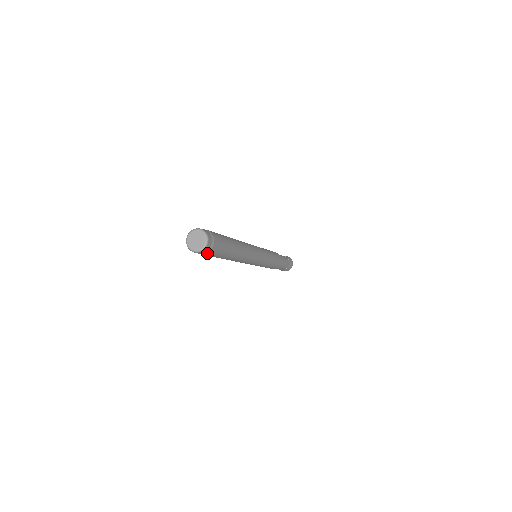
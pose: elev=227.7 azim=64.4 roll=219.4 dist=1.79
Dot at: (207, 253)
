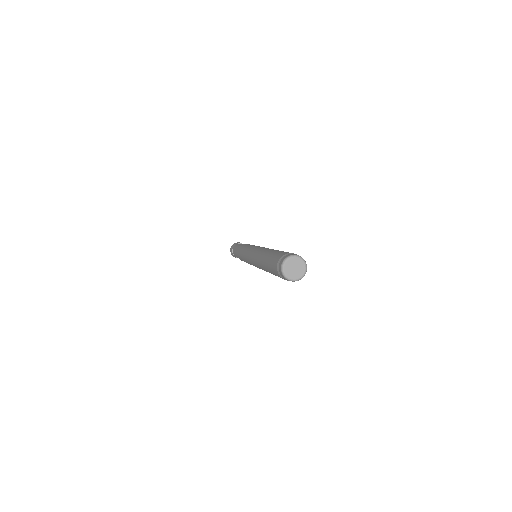
Dot at: occluded
